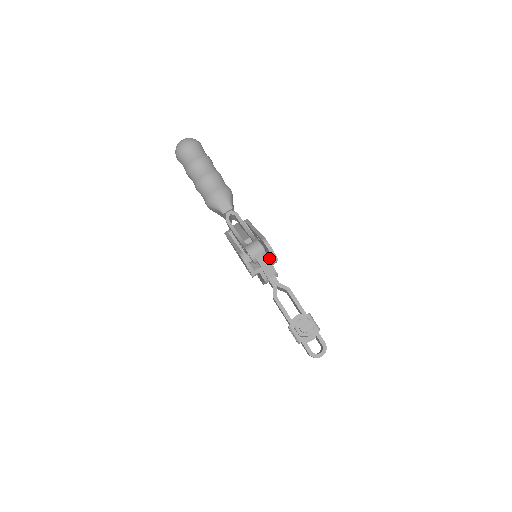
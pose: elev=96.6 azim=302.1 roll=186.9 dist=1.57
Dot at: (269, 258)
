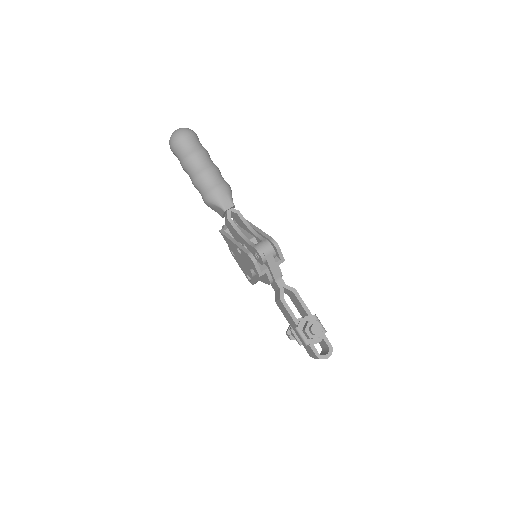
Dot at: (276, 259)
